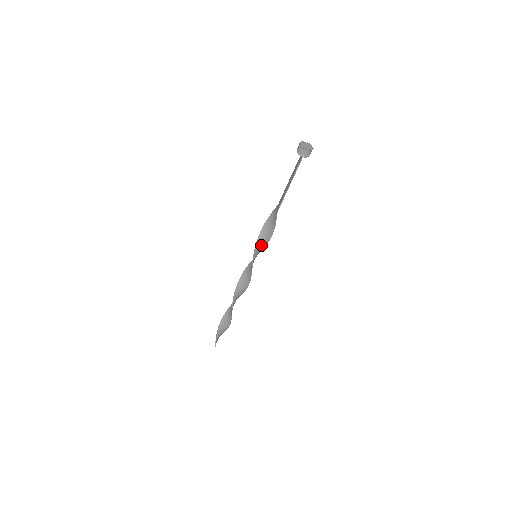
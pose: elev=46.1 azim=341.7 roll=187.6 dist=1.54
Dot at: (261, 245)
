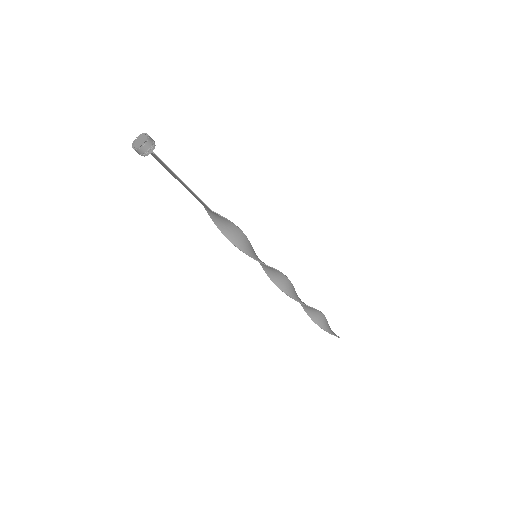
Dot at: (245, 245)
